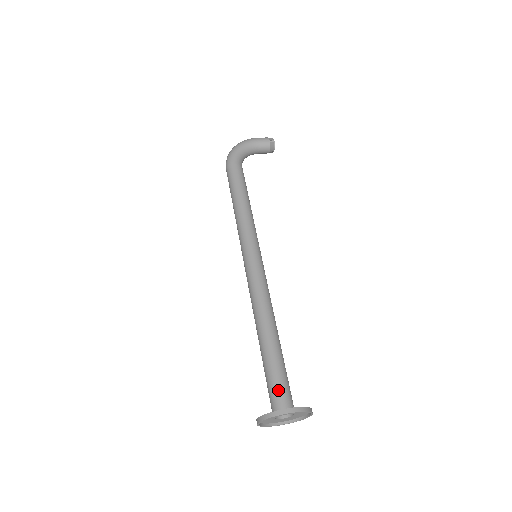
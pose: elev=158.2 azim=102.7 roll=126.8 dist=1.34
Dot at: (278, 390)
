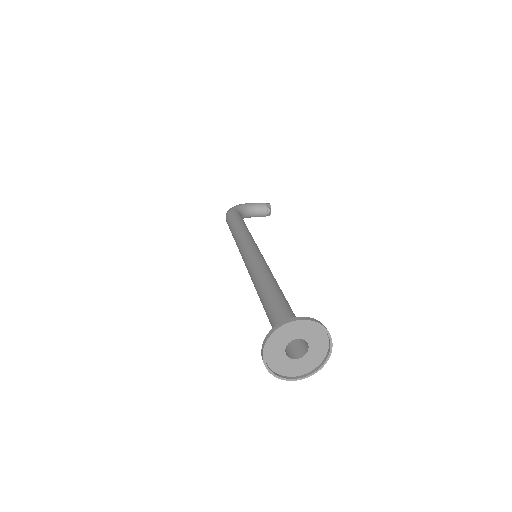
Dot at: occluded
